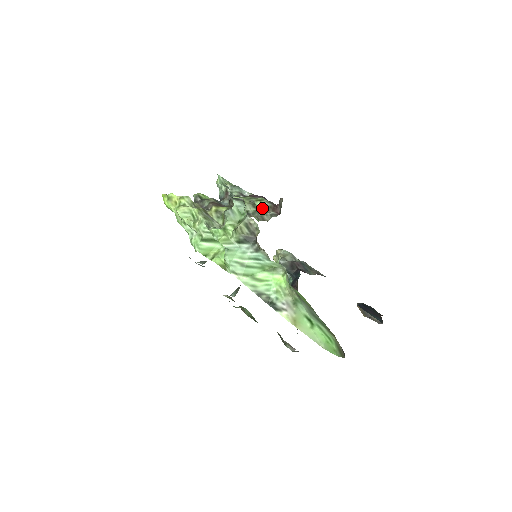
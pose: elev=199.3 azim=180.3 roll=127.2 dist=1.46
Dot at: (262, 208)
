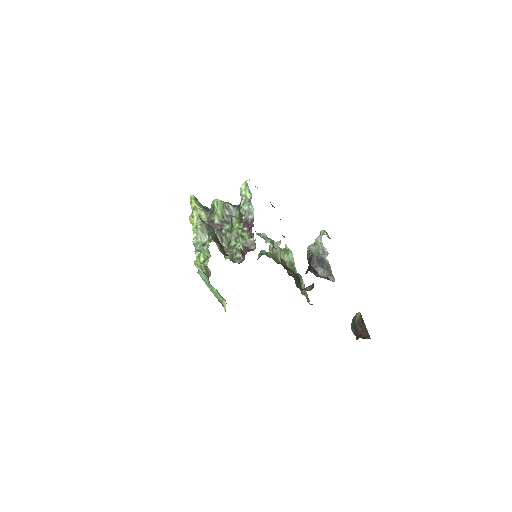
Dot at: (240, 245)
